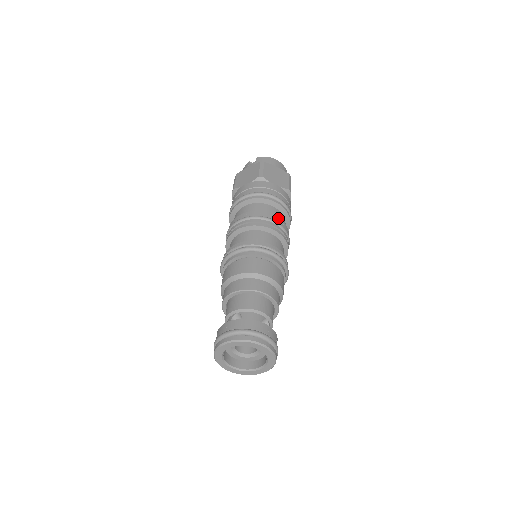
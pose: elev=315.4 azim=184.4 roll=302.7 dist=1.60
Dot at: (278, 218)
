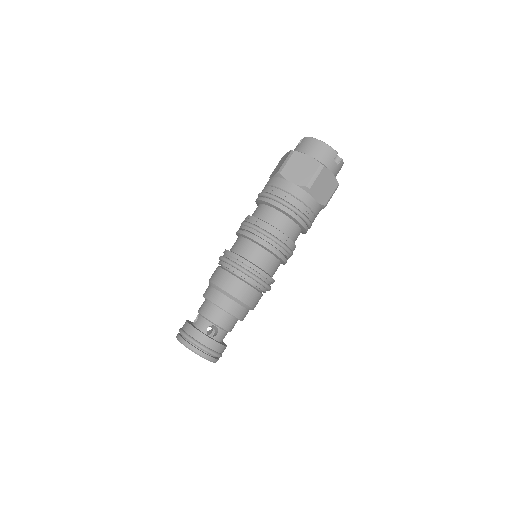
Dot at: (270, 226)
